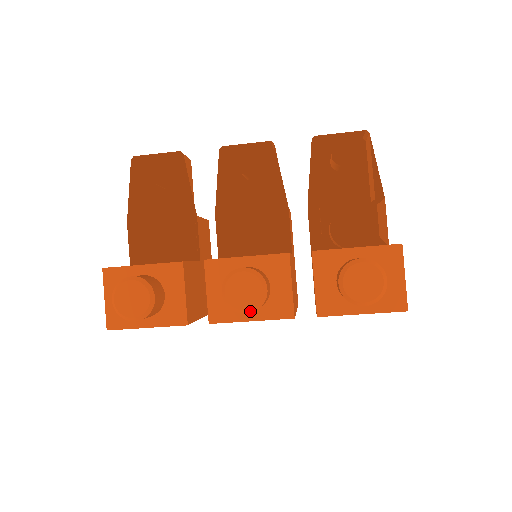
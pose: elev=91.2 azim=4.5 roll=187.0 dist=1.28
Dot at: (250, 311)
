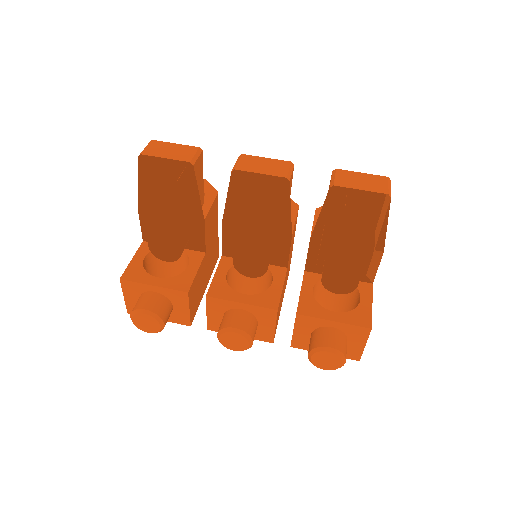
Dot at: occluded
